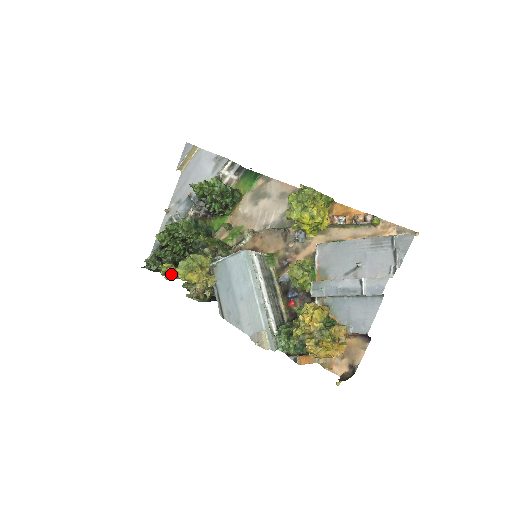
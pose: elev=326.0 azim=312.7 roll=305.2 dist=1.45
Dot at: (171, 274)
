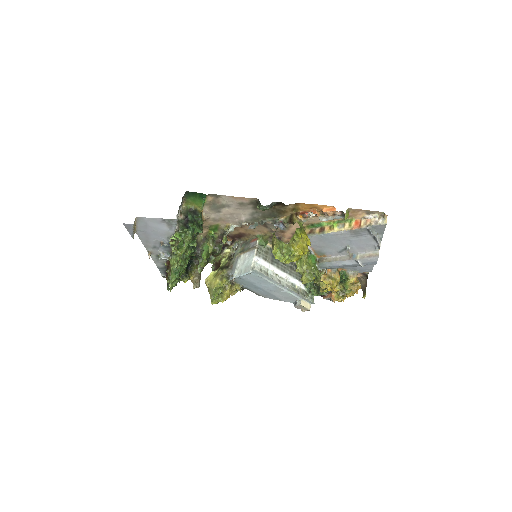
Dot at: (196, 284)
